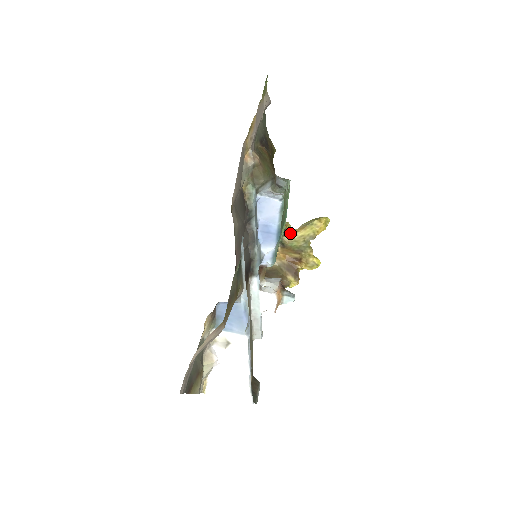
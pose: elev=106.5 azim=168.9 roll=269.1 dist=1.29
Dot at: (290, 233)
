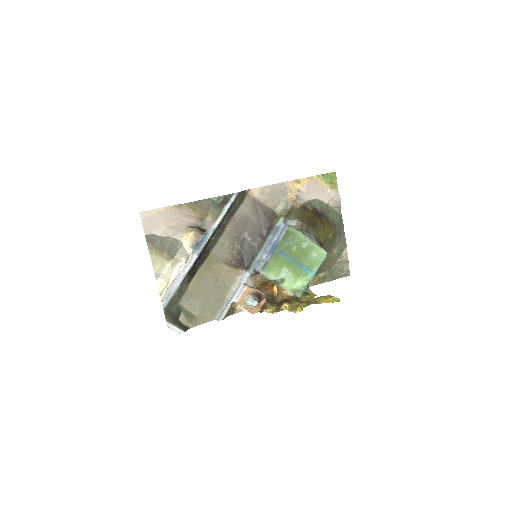
Dot at: (308, 296)
